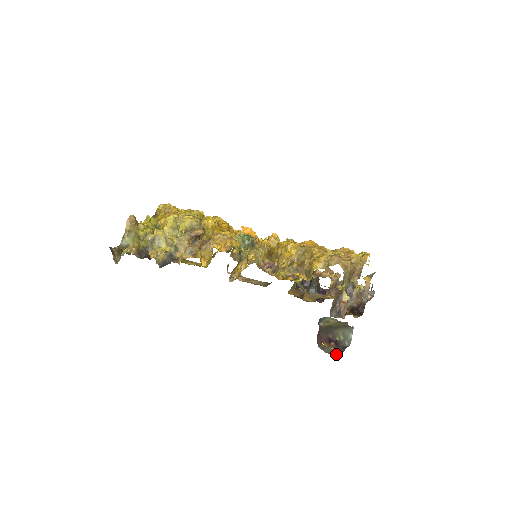
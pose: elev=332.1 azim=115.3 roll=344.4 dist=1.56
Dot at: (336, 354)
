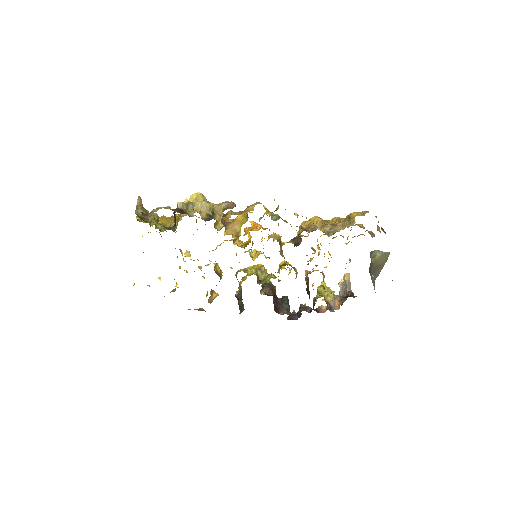
Dot at: occluded
